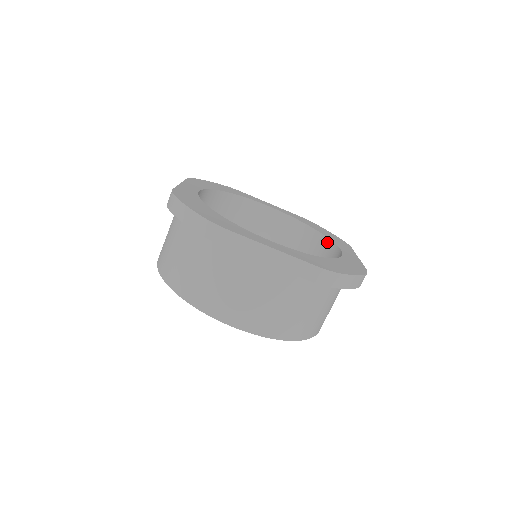
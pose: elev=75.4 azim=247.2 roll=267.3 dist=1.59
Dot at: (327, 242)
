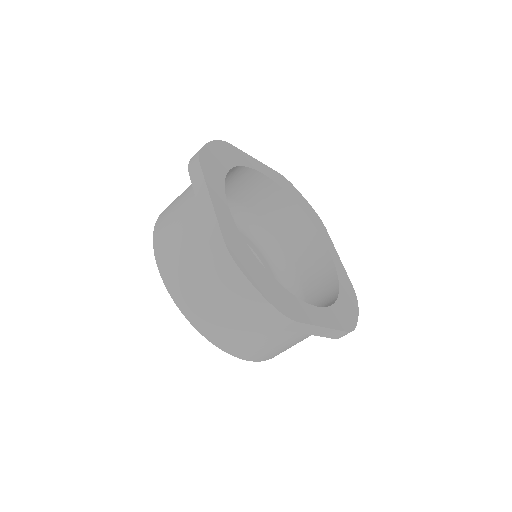
Dot at: occluded
